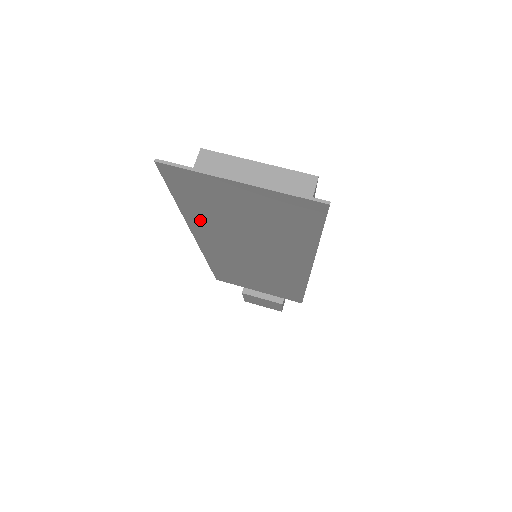
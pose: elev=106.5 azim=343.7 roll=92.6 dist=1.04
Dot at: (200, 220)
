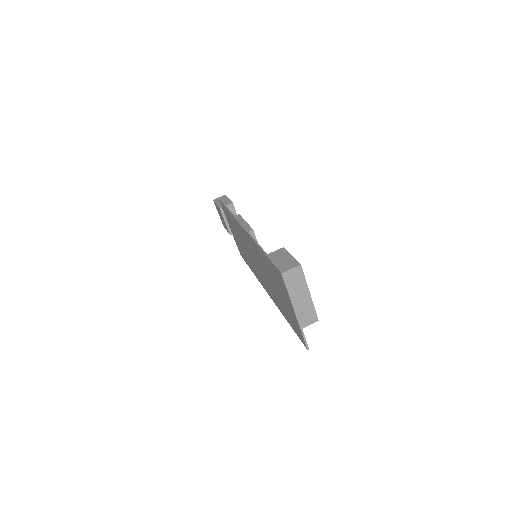
Dot at: (260, 254)
